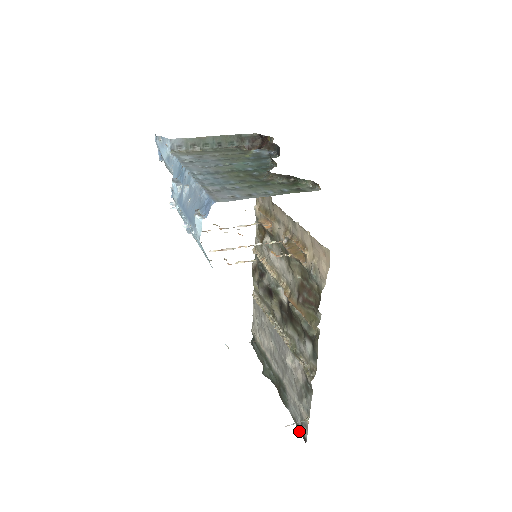
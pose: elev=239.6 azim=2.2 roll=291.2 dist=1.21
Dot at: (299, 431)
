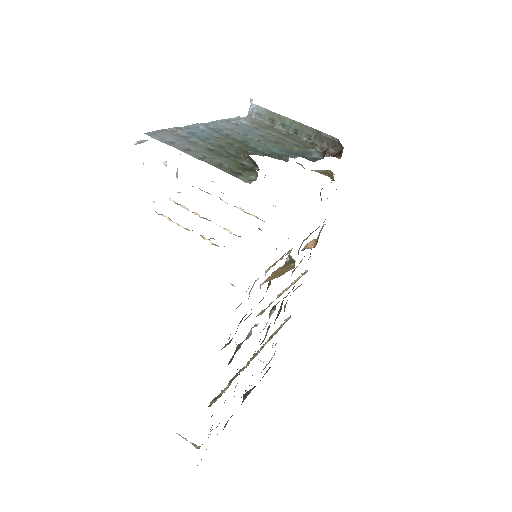
Dot at: occluded
